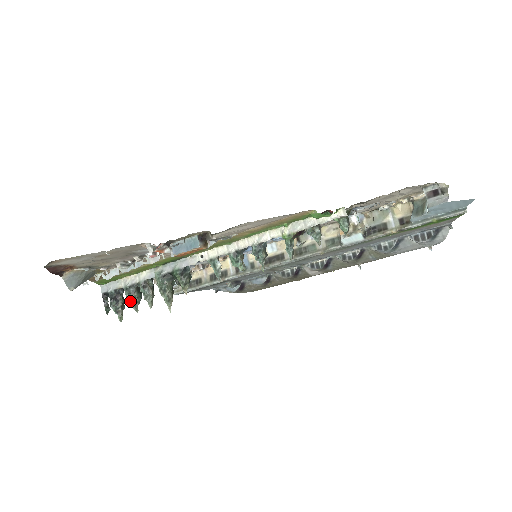
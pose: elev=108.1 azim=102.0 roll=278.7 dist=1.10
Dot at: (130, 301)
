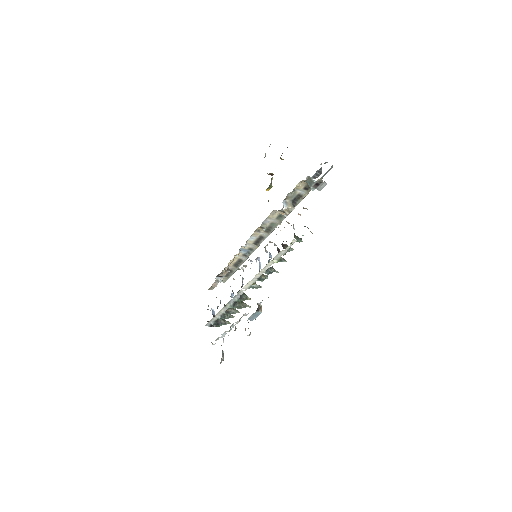
Dot at: occluded
